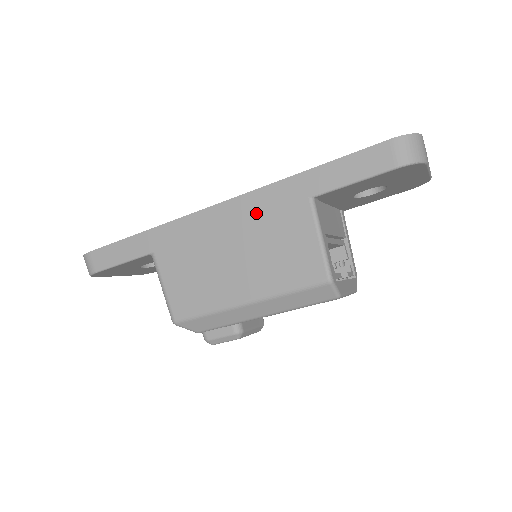
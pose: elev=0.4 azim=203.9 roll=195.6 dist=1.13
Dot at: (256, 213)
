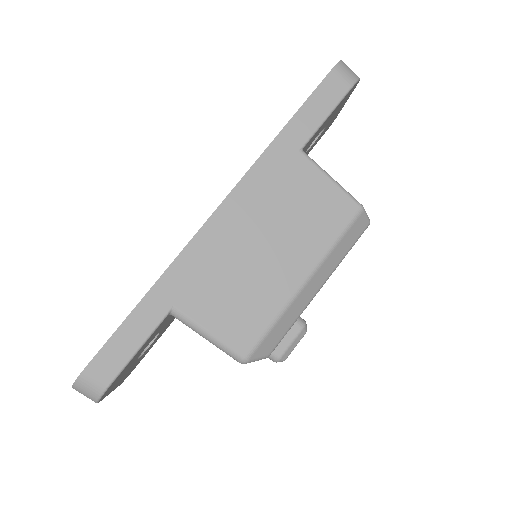
Dot at: (261, 194)
